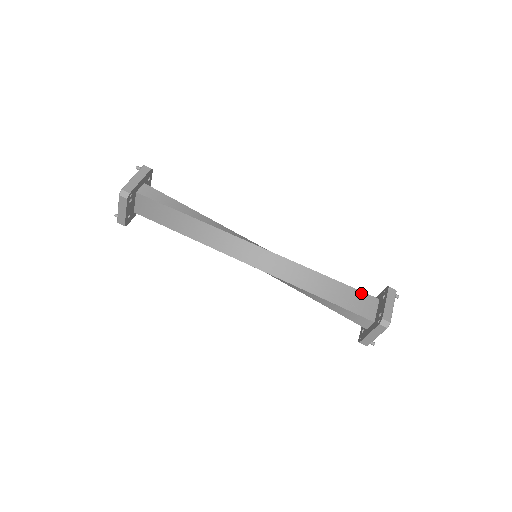
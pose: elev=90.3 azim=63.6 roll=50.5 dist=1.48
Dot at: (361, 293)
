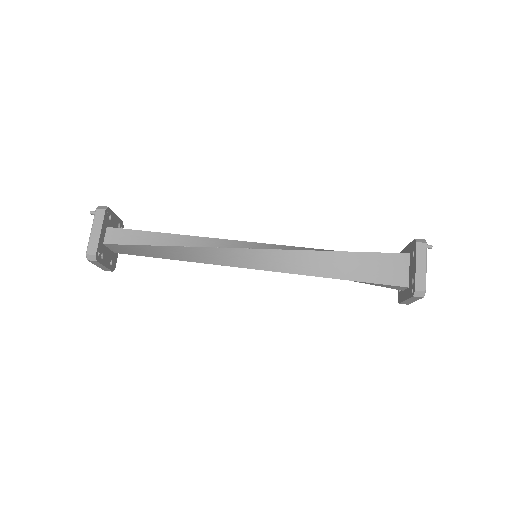
Dot at: (386, 255)
